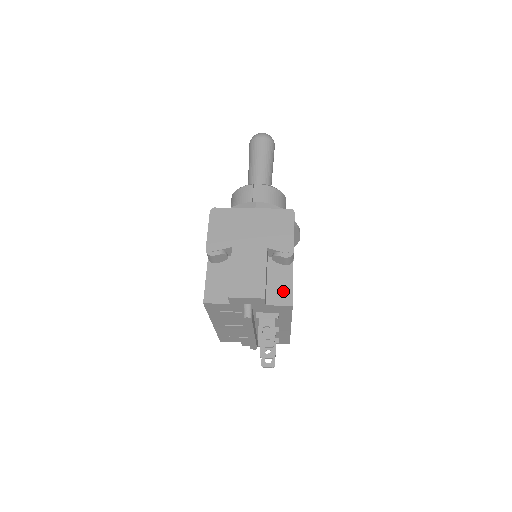
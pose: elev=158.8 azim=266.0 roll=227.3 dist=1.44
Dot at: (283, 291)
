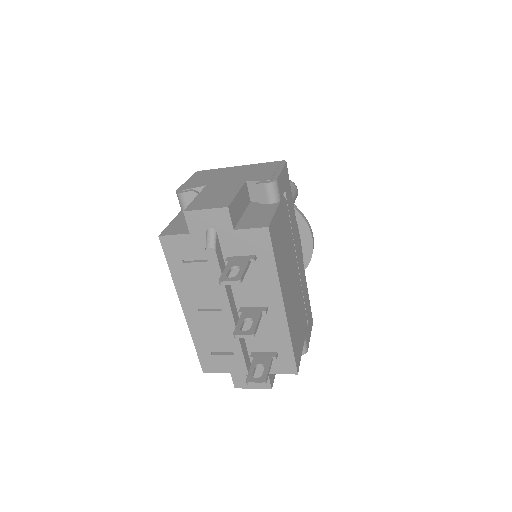
Dot at: (260, 219)
